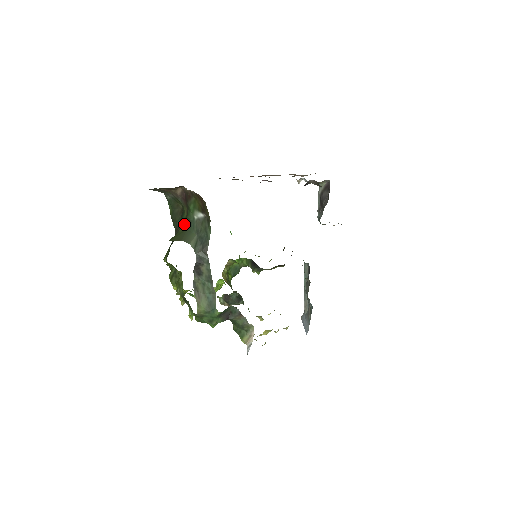
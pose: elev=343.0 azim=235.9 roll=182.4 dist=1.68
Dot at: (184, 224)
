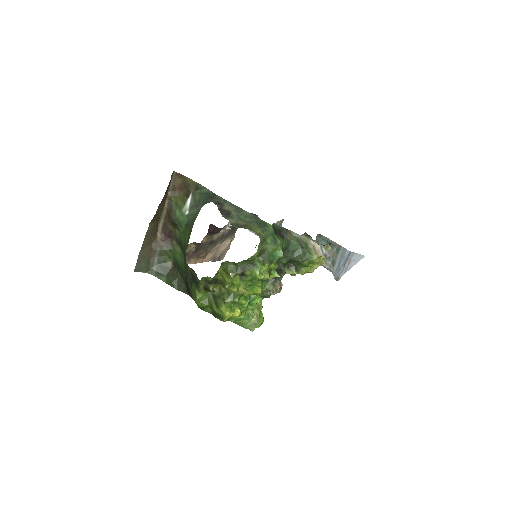
Dot at: (184, 241)
